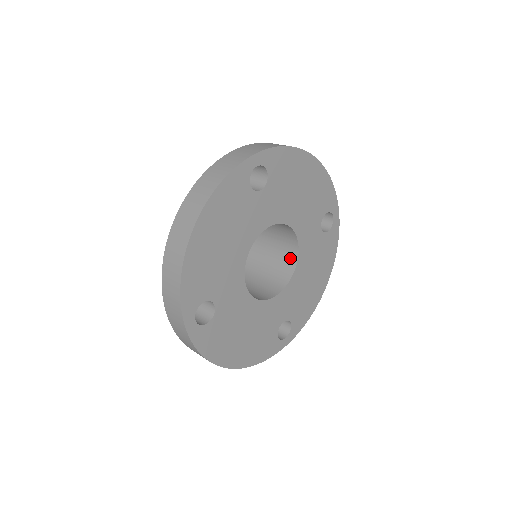
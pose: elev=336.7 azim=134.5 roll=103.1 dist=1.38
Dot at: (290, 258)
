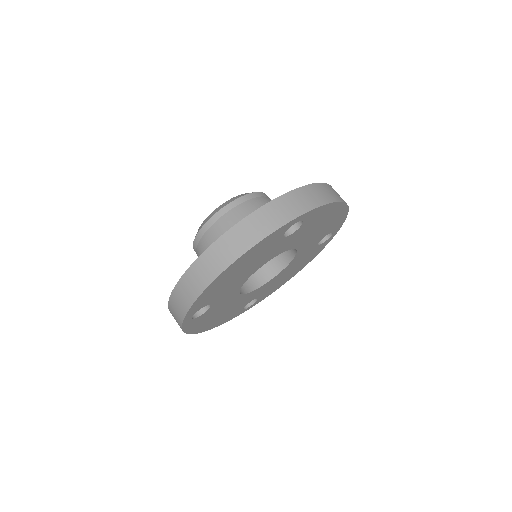
Dot at: (282, 260)
